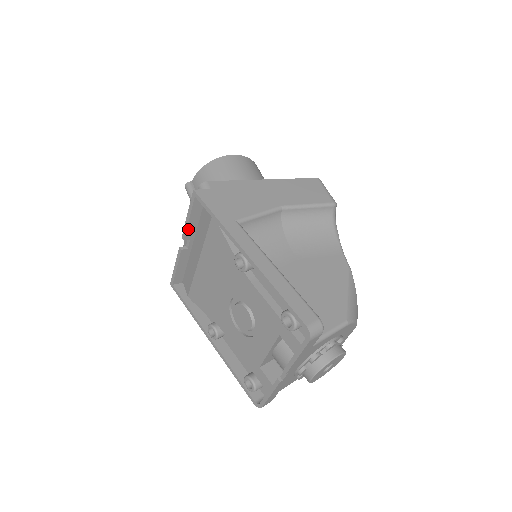
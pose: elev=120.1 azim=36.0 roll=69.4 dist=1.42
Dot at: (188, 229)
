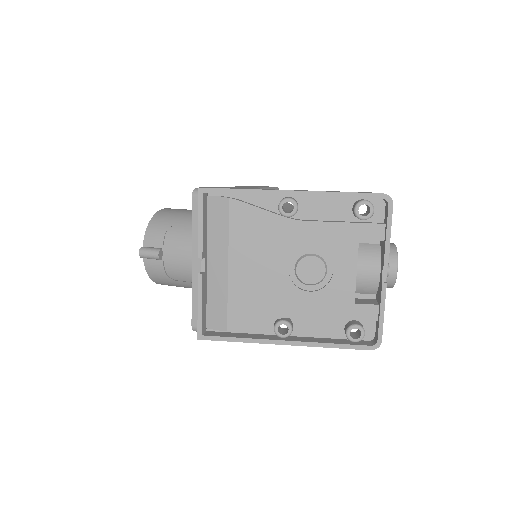
Dot at: (203, 241)
